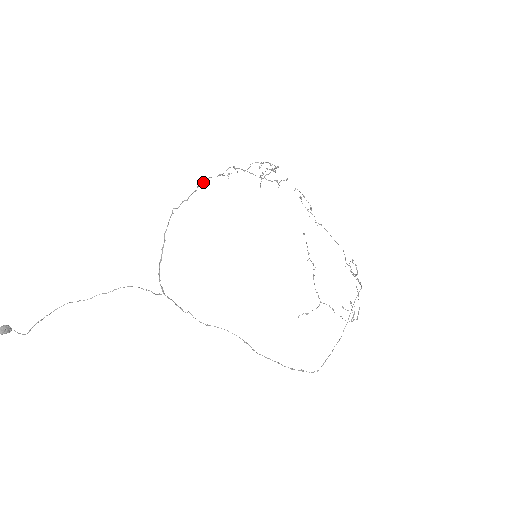
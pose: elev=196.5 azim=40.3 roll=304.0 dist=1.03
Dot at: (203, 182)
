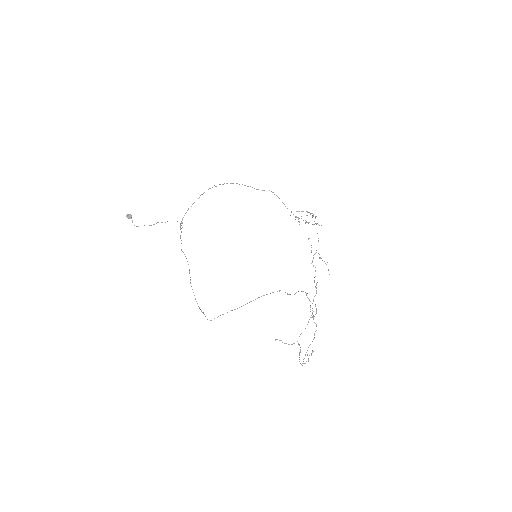
Dot at: occluded
